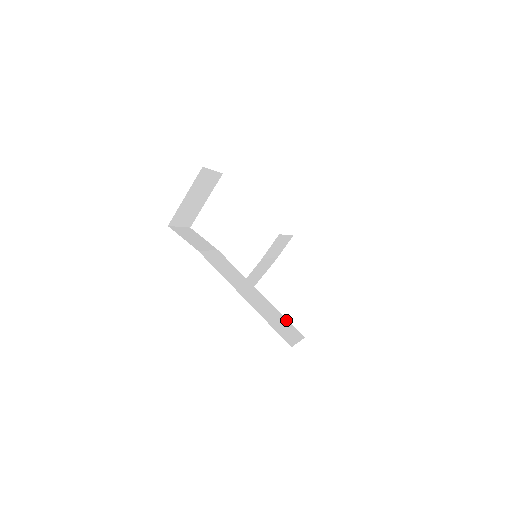
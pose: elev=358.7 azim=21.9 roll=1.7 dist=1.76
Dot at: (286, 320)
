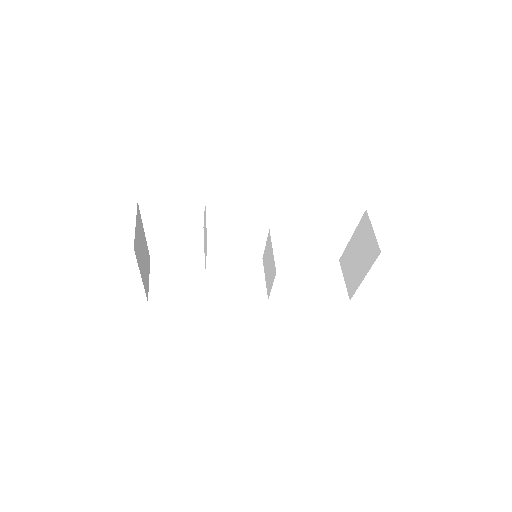
Dot at: (314, 262)
